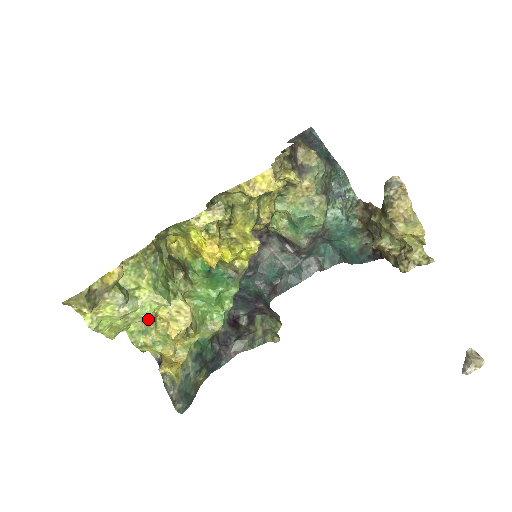
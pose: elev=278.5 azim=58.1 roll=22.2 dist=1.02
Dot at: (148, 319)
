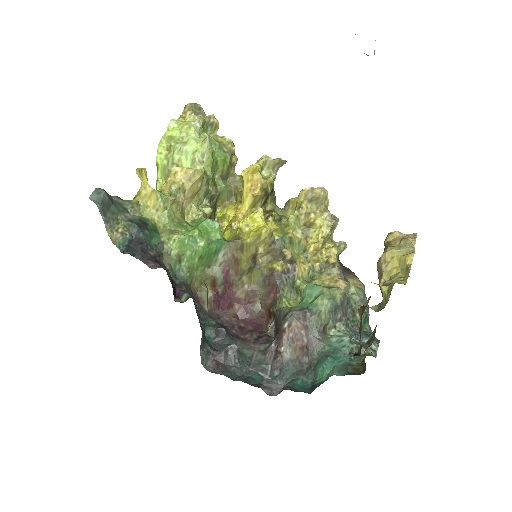
Dot at: (187, 146)
